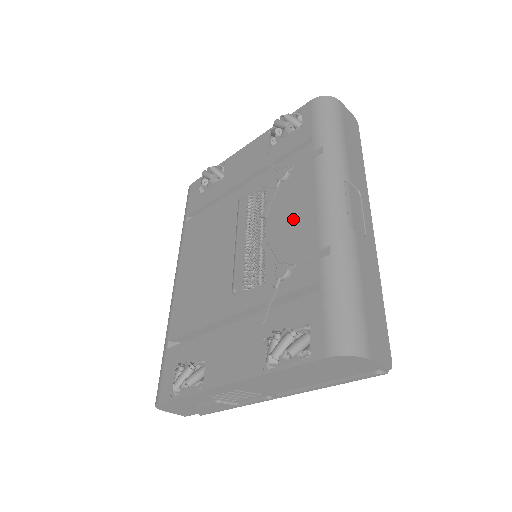
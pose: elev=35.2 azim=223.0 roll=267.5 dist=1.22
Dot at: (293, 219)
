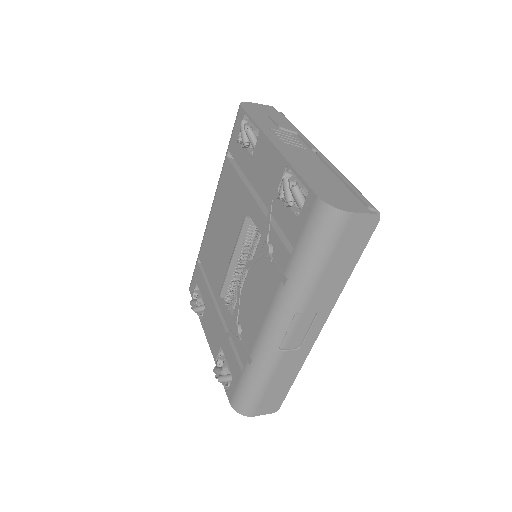
Dot at: (255, 302)
